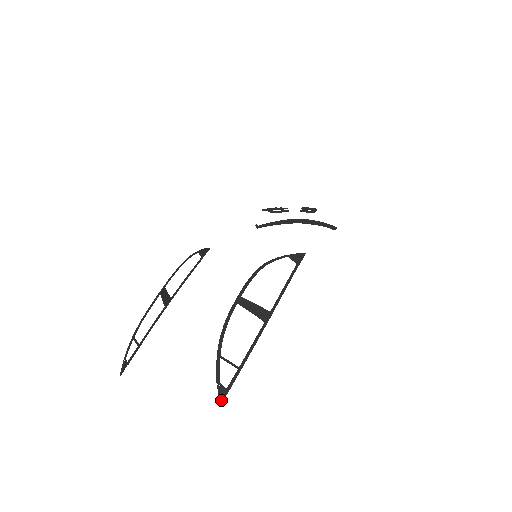
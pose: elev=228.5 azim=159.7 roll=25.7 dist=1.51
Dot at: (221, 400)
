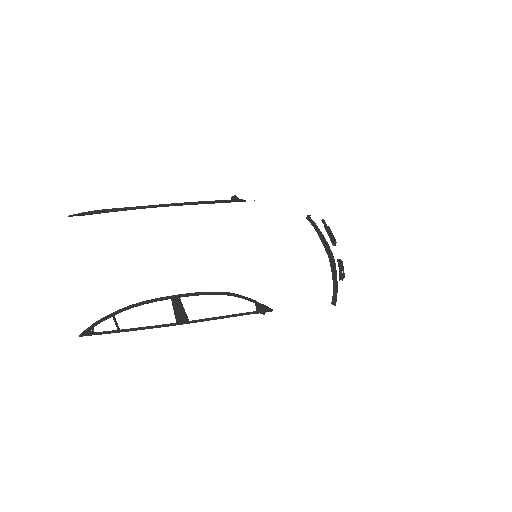
Dot at: (82, 335)
